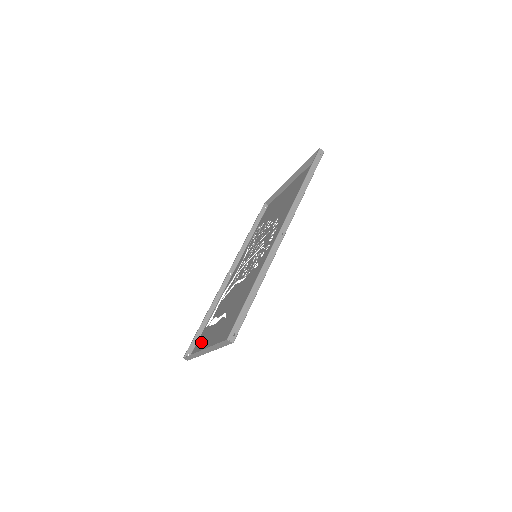
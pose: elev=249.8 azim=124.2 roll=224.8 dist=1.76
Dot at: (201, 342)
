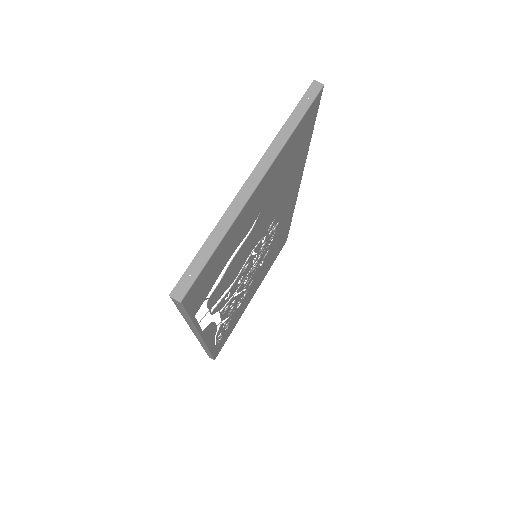
Dot at: (209, 273)
